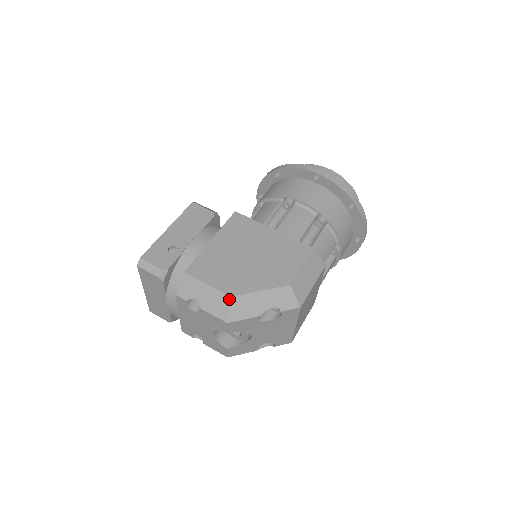
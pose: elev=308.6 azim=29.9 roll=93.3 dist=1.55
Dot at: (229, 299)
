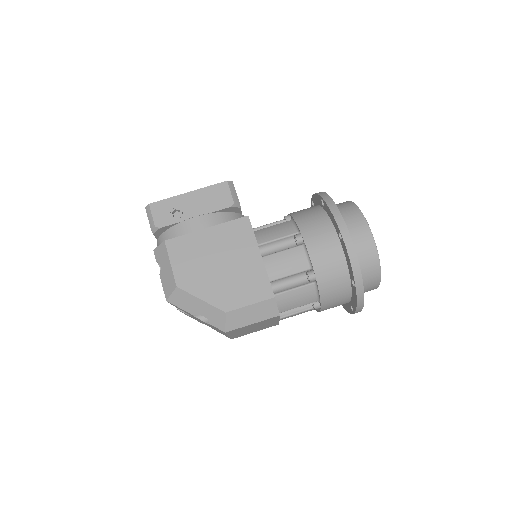
Dot at: (175, 287)
